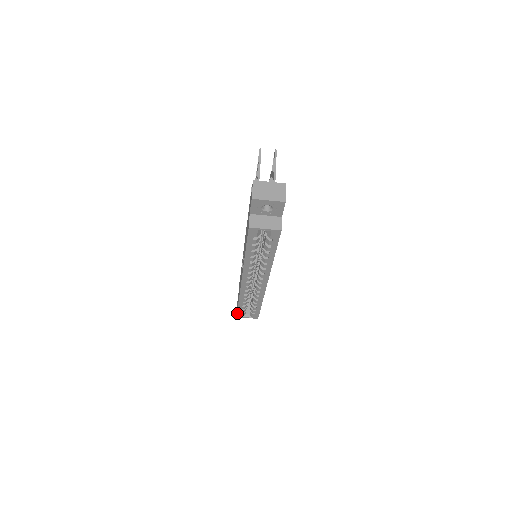
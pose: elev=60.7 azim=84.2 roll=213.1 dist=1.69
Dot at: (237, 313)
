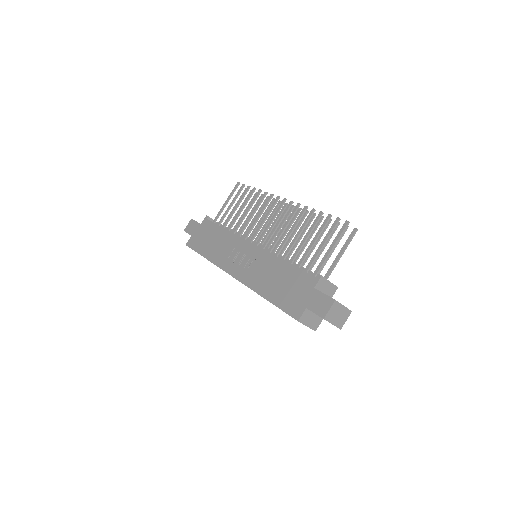
Dot at: (191, 248)
